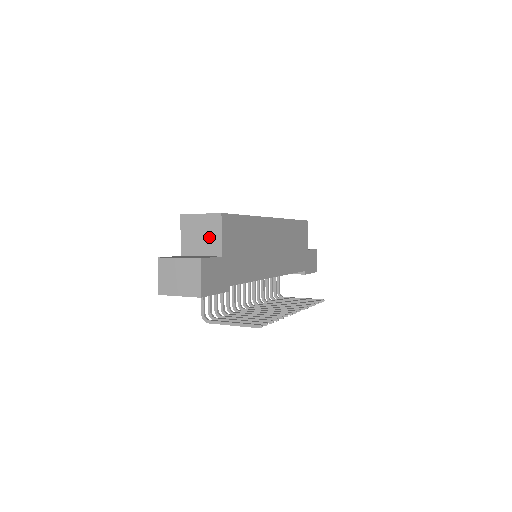
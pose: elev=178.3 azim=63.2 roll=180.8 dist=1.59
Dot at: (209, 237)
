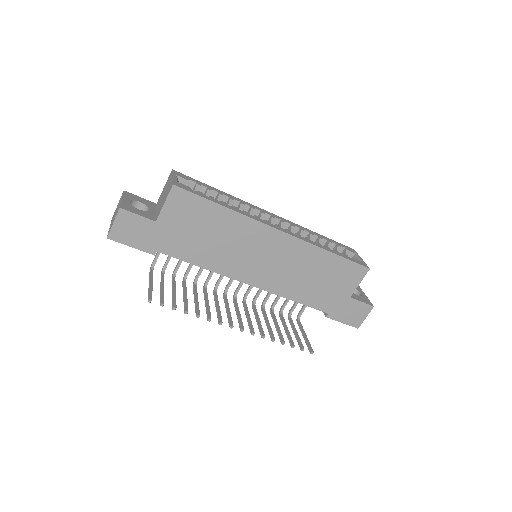
Dot at: (163, 200)
